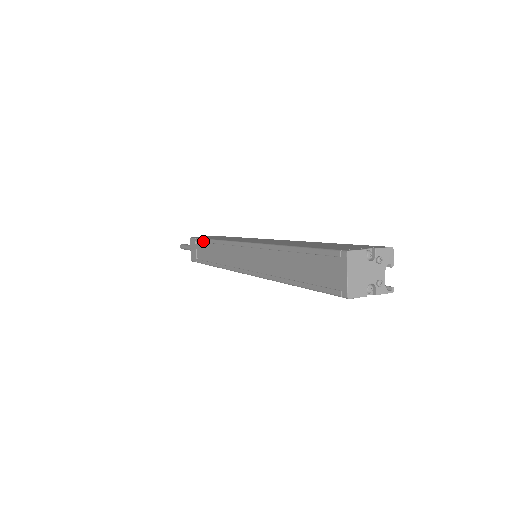
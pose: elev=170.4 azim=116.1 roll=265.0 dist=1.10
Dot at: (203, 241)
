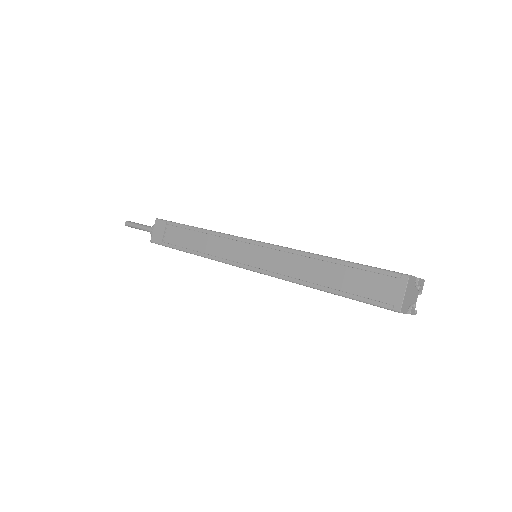
Dot at: (182, 226)
